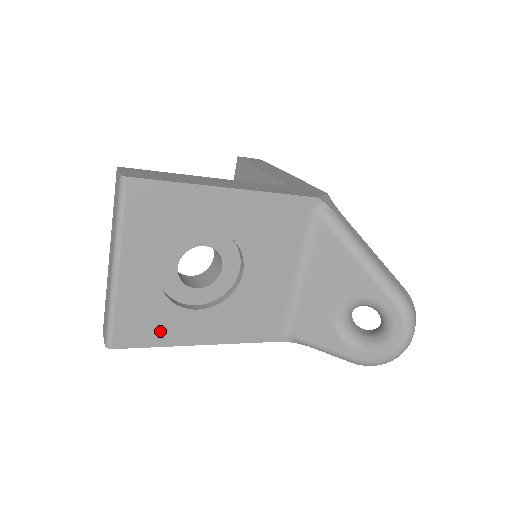
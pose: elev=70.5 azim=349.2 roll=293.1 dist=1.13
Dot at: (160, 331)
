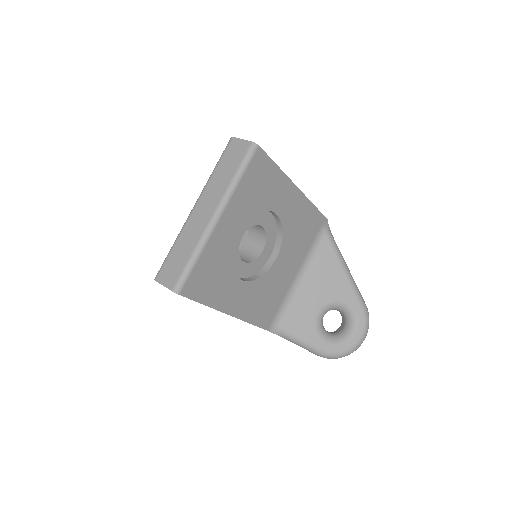
Dot at: (214, 290)
